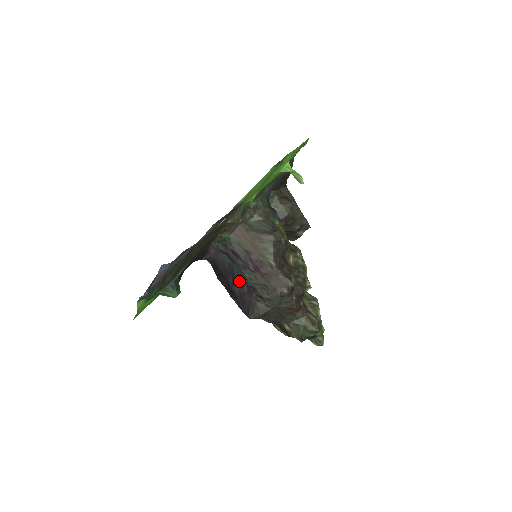
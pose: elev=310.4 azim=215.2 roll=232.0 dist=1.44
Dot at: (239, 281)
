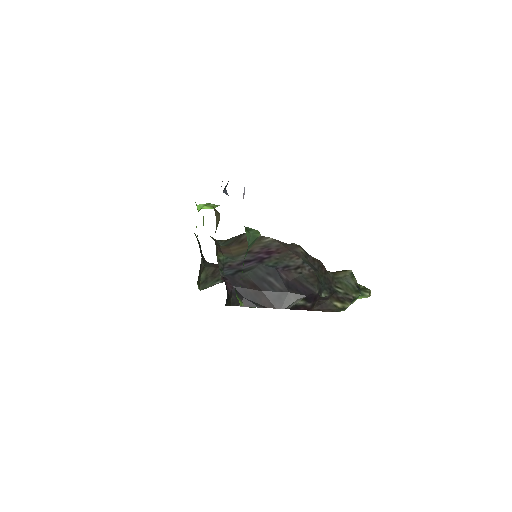
Dot at: (272, 277)
